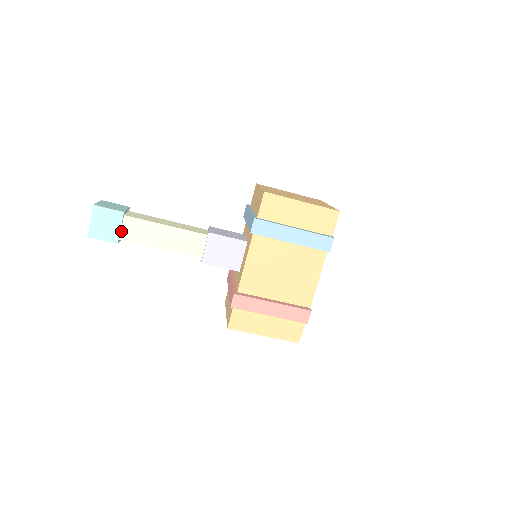
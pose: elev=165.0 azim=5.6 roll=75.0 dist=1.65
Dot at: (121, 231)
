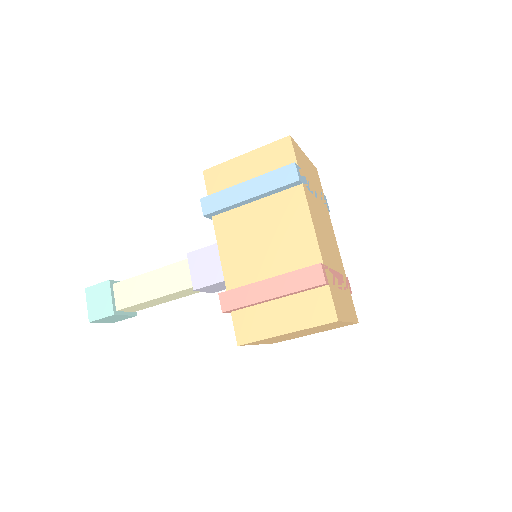
Dot at: (115, 301)
